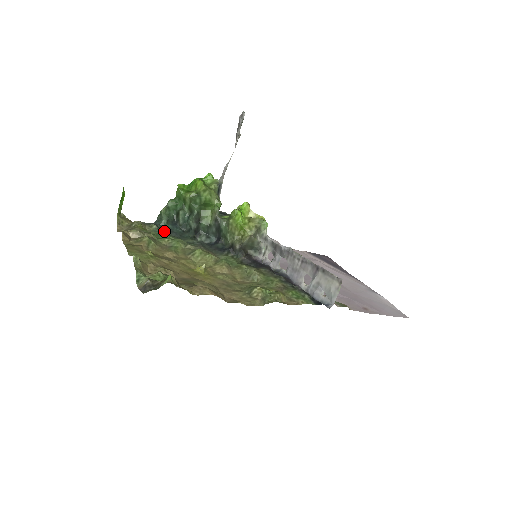
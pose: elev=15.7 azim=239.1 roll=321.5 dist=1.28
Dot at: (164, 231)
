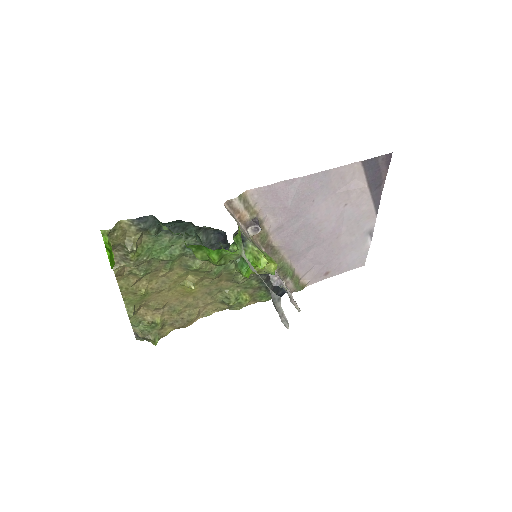
Dot at: occluded
